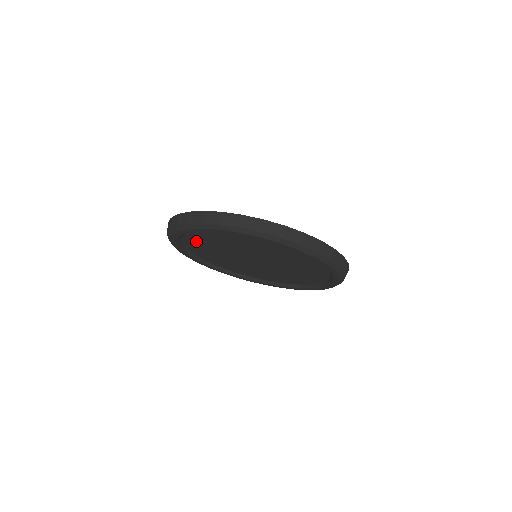
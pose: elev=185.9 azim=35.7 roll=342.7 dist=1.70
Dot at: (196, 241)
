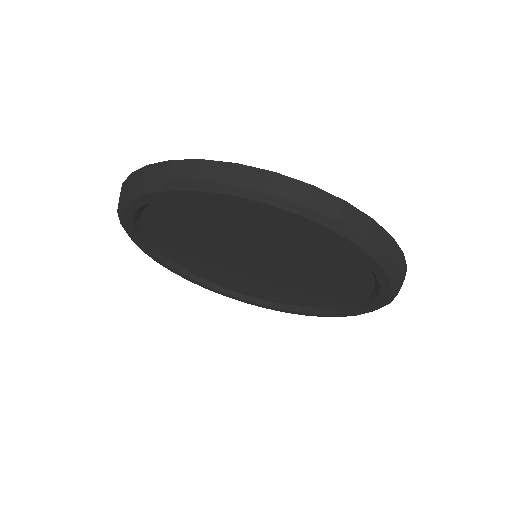
Dot at: (162, 233)
